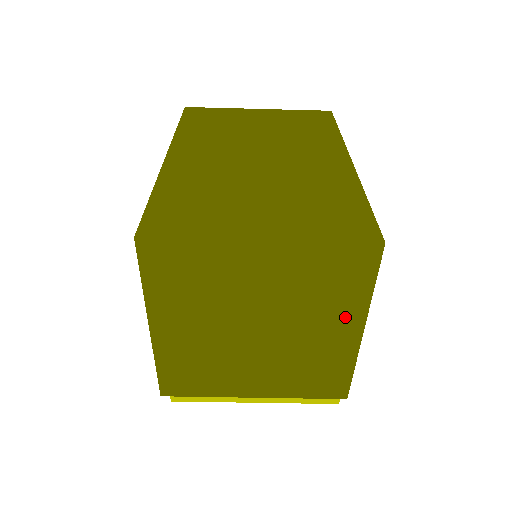
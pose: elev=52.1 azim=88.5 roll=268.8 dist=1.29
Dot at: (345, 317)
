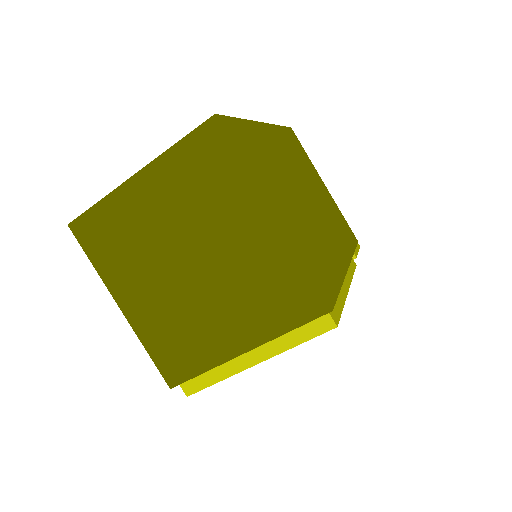
Dot at: (245, 206)
